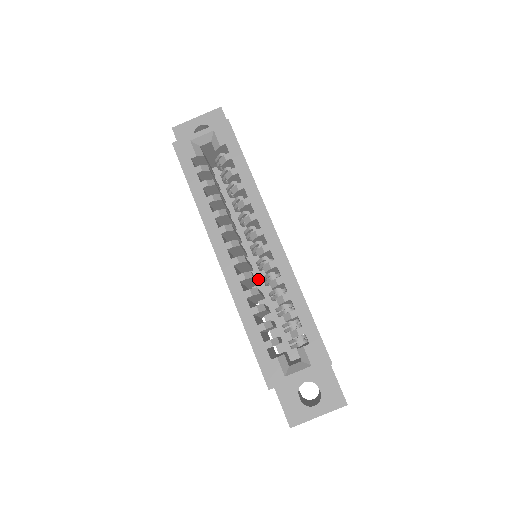
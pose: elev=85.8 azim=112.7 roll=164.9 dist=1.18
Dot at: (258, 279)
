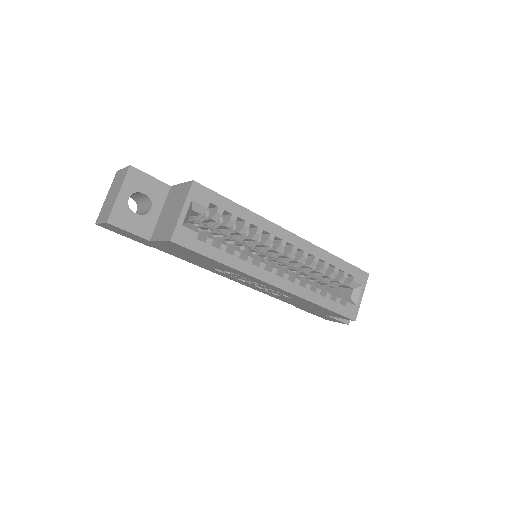
Dot at: occluded
